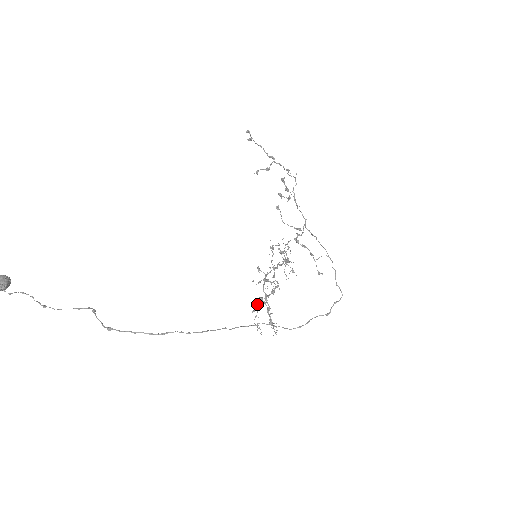
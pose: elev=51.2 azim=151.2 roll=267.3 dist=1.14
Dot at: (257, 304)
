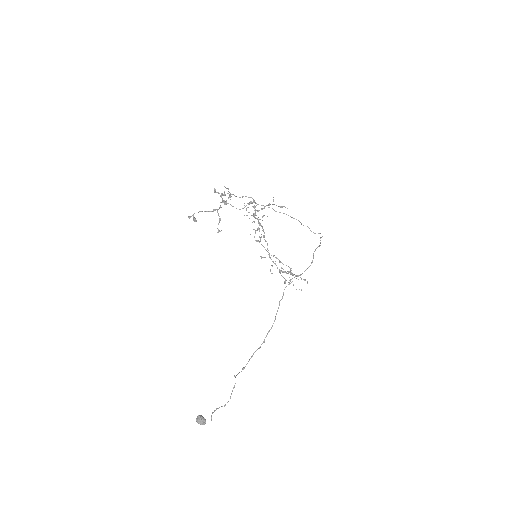
Dot at: (282, 276)
